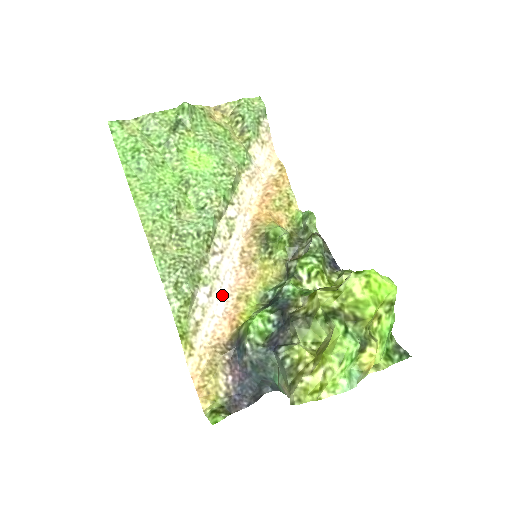
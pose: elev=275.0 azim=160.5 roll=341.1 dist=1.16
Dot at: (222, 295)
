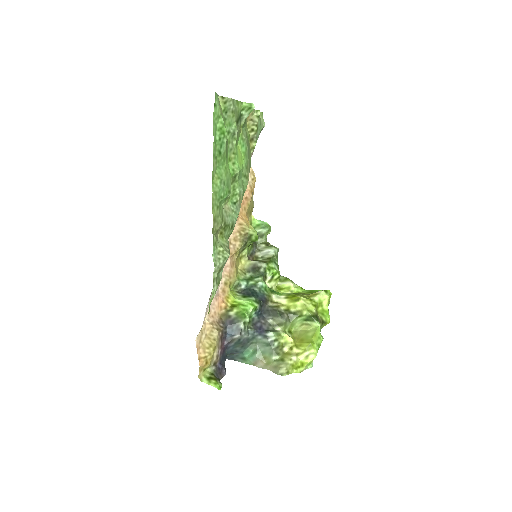
Dot at: occluded
